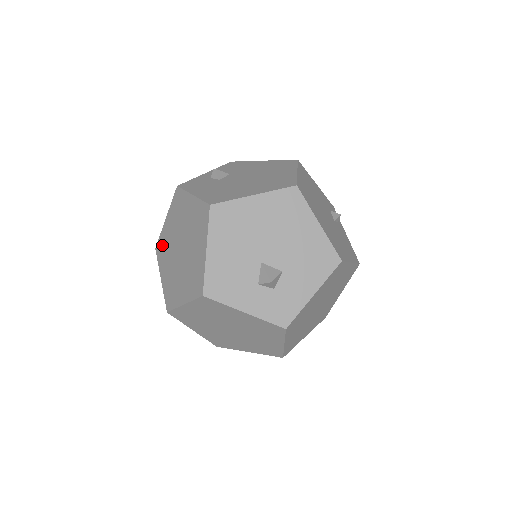
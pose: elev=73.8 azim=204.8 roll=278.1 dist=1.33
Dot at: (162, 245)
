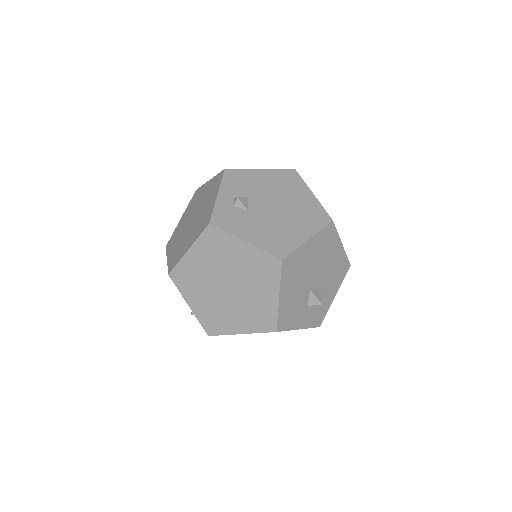
Dot at: (185, 275)
